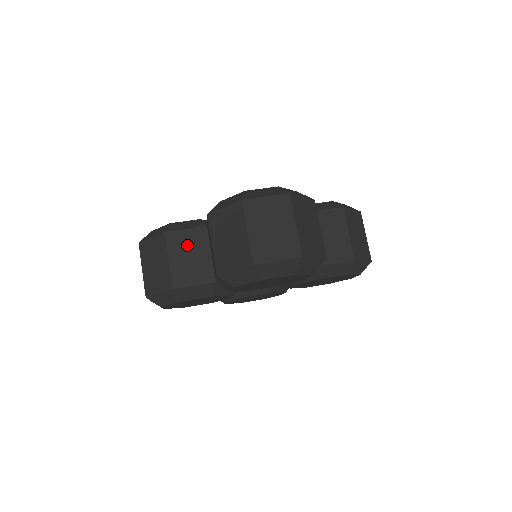
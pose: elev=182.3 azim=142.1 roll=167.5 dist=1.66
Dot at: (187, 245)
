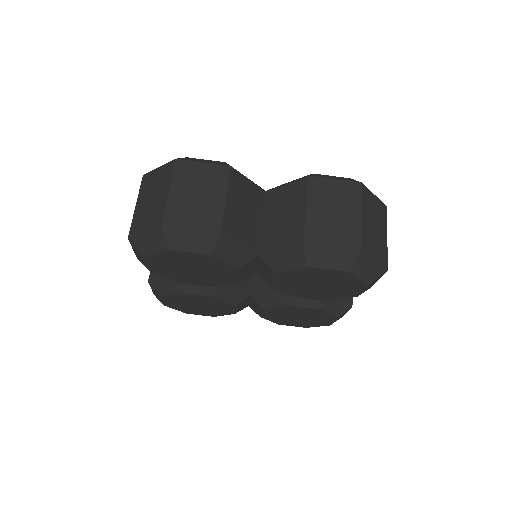
Dot at: (245, 196)
